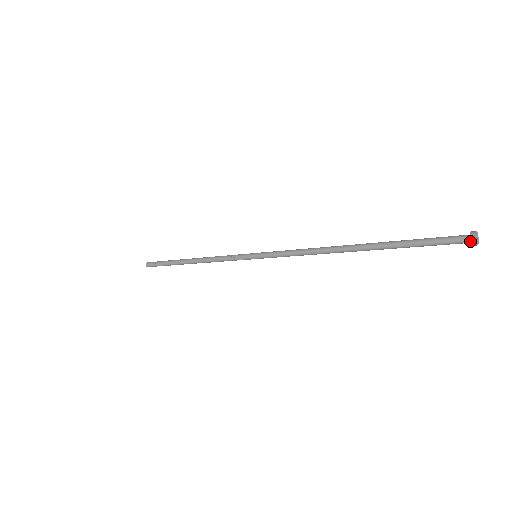
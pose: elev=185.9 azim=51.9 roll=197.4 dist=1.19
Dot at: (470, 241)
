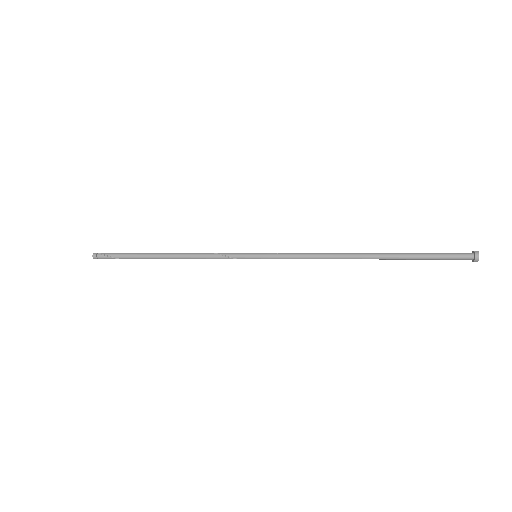
Dot at: (475, 260)
